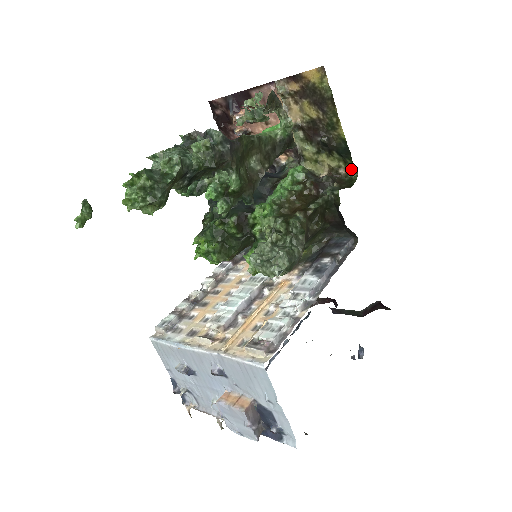
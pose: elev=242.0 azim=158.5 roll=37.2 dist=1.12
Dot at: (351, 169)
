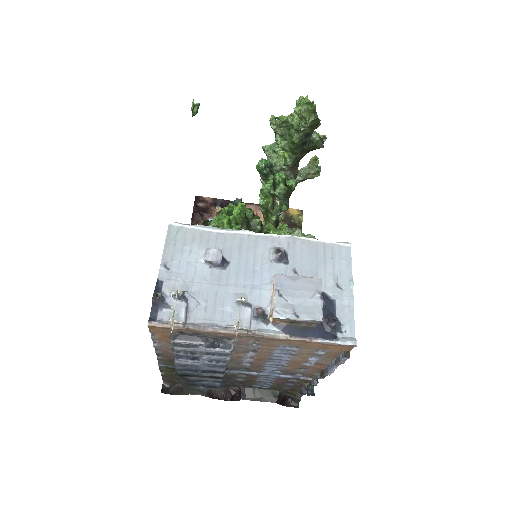
Dot at: occluded
